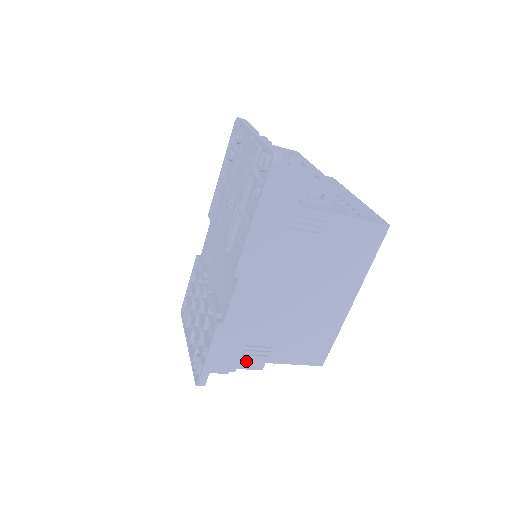
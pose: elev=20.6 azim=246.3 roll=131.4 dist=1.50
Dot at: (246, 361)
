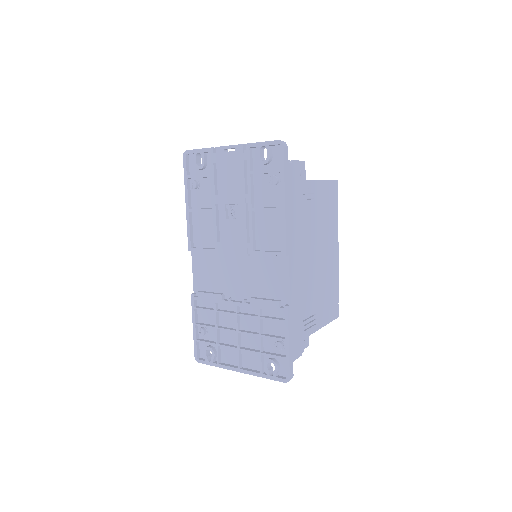
Dot at: (307, 336)
